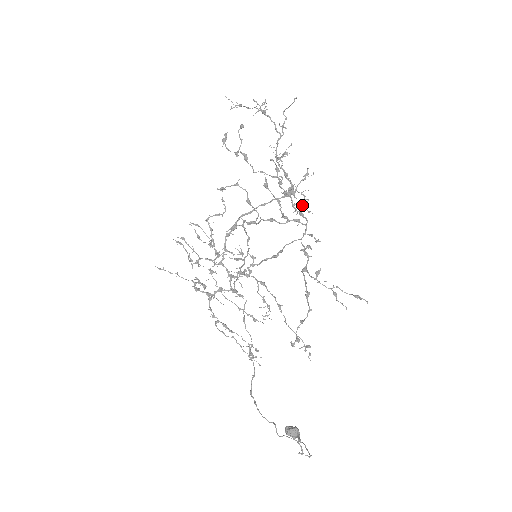
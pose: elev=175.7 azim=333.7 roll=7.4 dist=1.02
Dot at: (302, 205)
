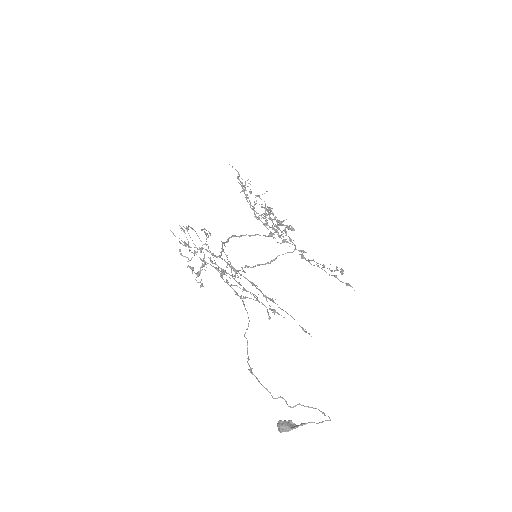
Dot at: (284, 239)
